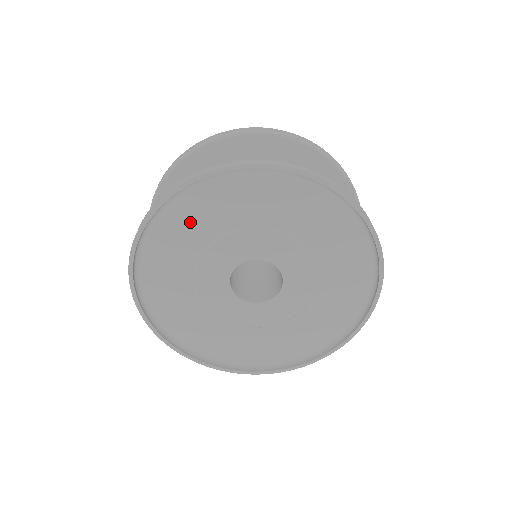
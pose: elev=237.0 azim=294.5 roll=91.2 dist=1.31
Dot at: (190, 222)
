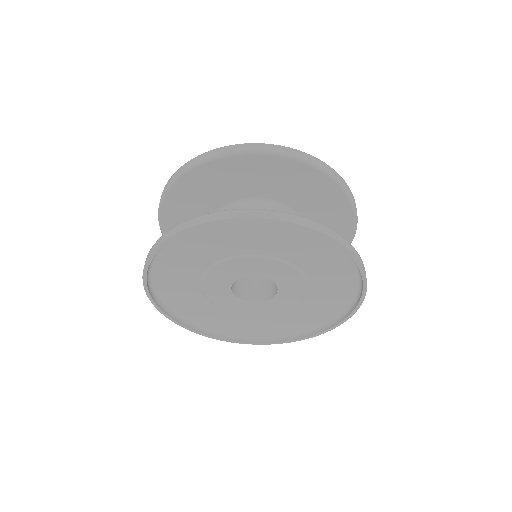
Dot at: (267, 238)
